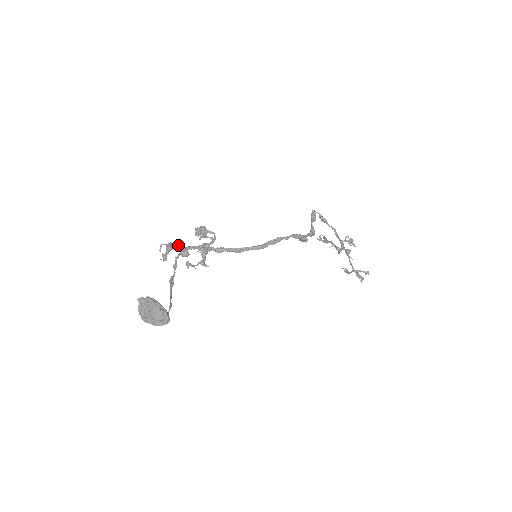
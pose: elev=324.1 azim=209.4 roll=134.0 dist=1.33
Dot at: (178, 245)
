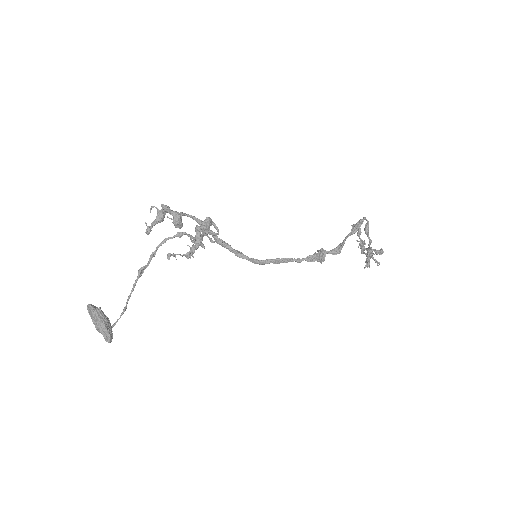
Dot at: (174, 213)
